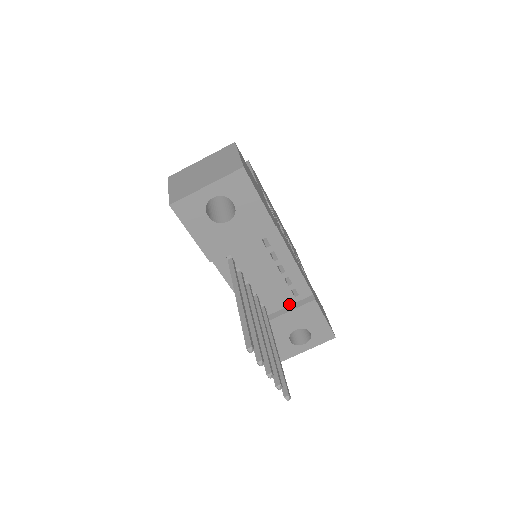
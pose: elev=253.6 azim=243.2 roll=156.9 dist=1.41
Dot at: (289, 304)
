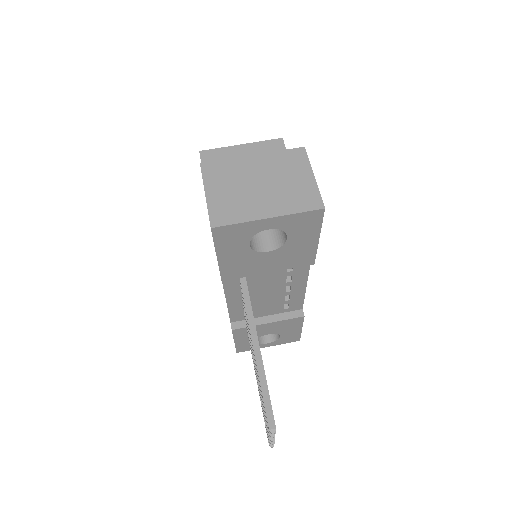
Dot at: (274, 313)
